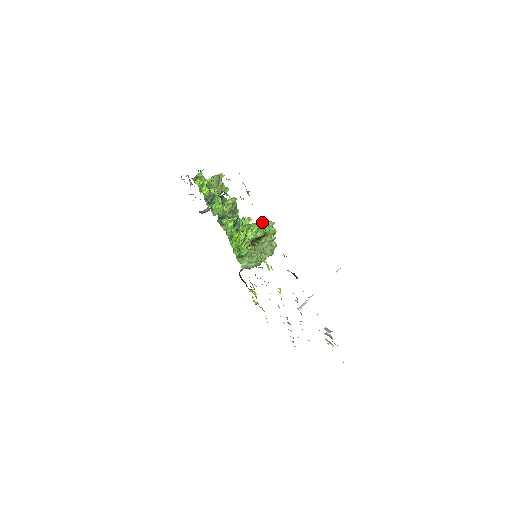
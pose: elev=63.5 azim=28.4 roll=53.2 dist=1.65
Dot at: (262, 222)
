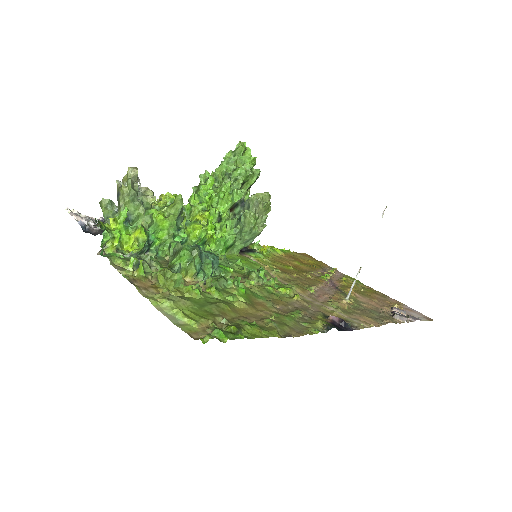
Dot at: (229, 162)
